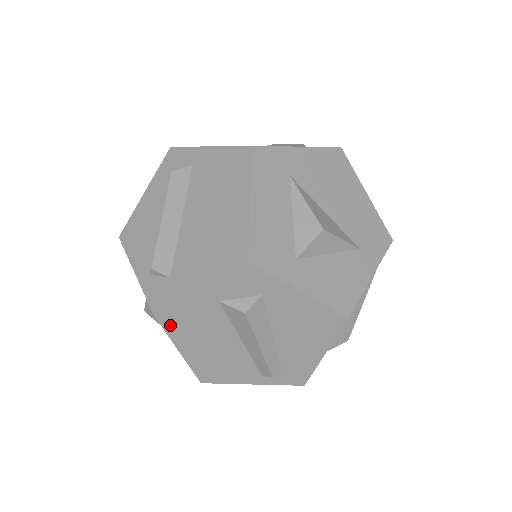
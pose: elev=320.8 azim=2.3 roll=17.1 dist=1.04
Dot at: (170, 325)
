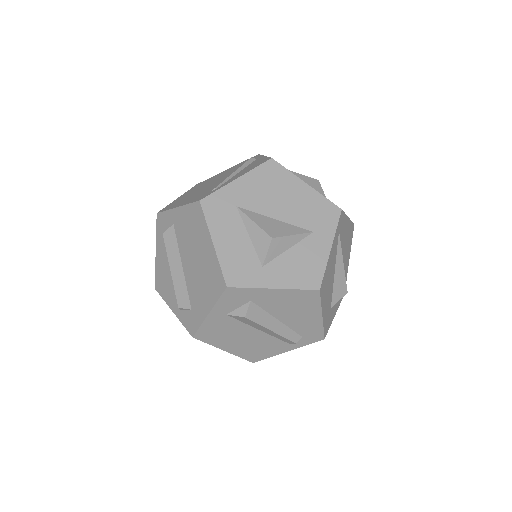
Dot at: (207, 339)
